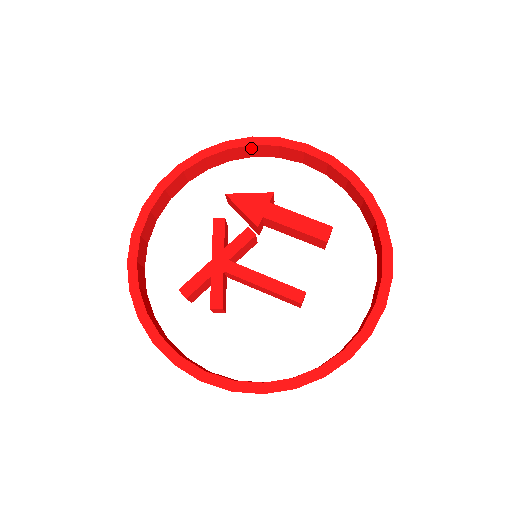
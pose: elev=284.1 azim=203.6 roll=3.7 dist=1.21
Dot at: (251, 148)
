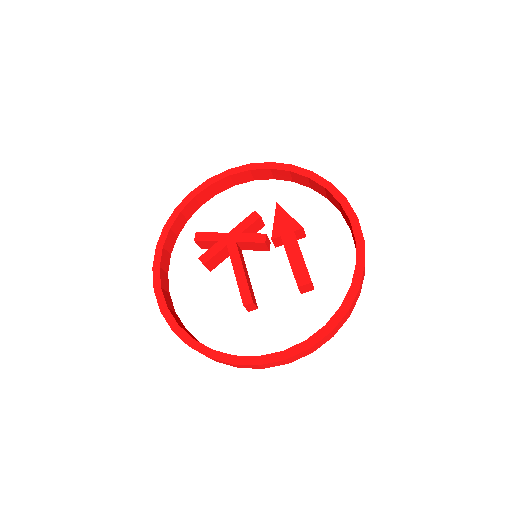
Dot at: (324, 189)
